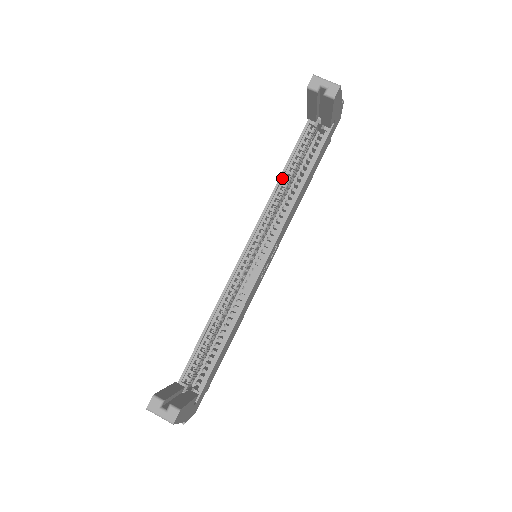
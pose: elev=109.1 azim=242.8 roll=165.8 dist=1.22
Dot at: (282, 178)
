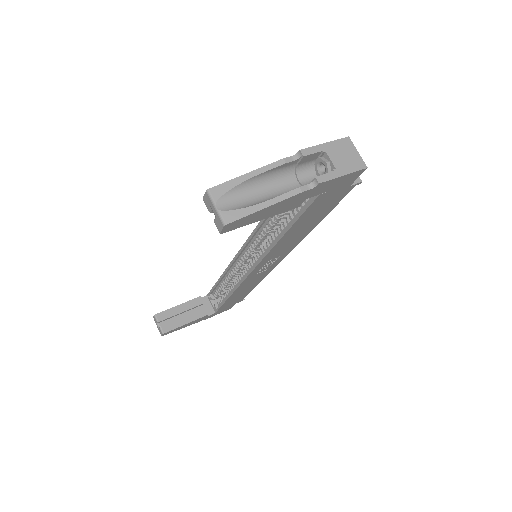
Dot at: occluded
